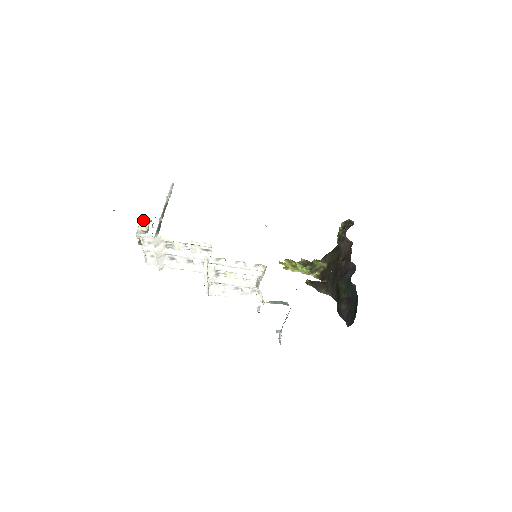
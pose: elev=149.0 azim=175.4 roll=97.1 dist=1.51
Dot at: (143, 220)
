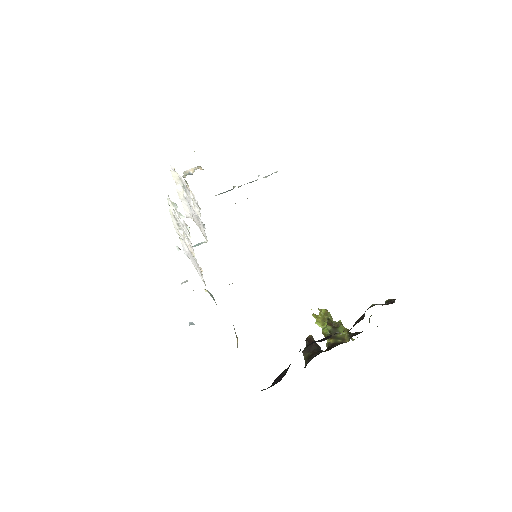
Dot at: (200, 167)
